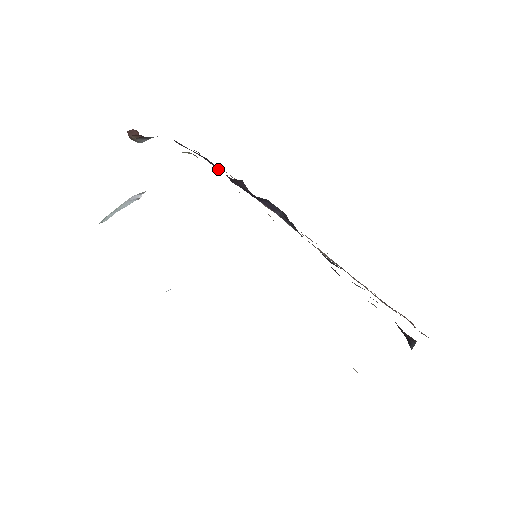
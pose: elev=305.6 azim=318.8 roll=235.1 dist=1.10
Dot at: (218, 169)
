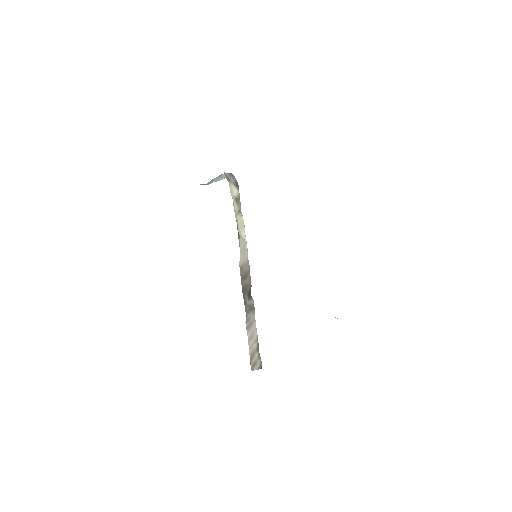
Dot at: occluded
